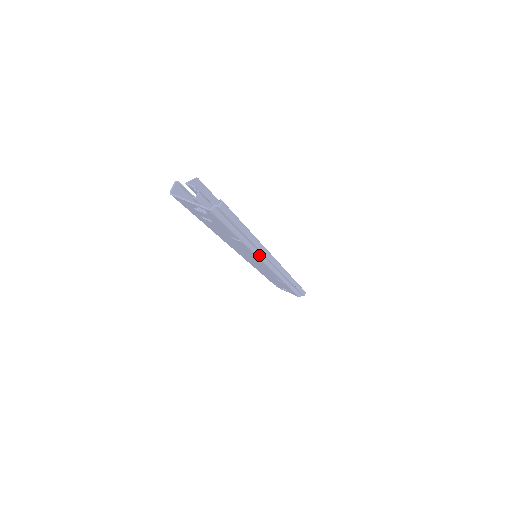
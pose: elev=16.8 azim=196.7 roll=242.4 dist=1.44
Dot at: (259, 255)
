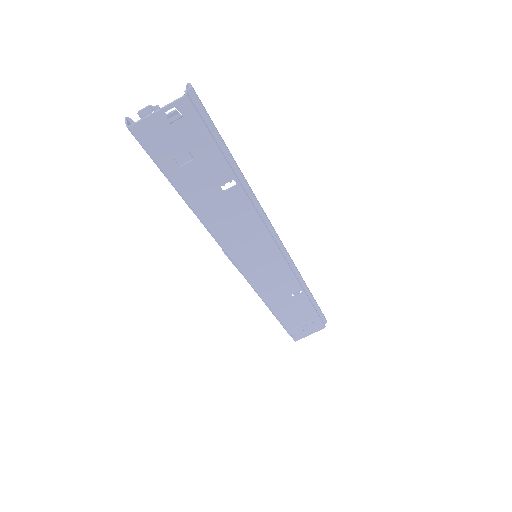
Dot at: (261, 218)
